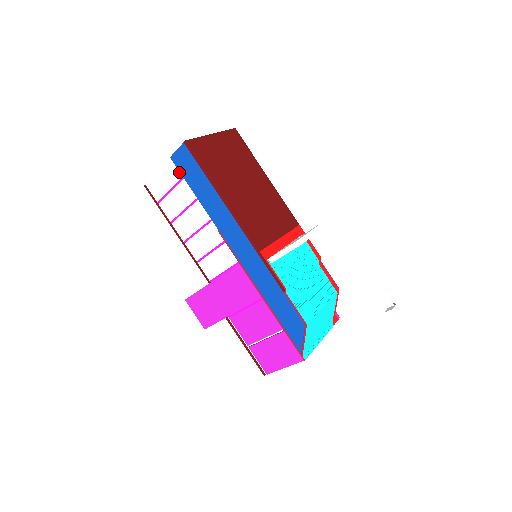
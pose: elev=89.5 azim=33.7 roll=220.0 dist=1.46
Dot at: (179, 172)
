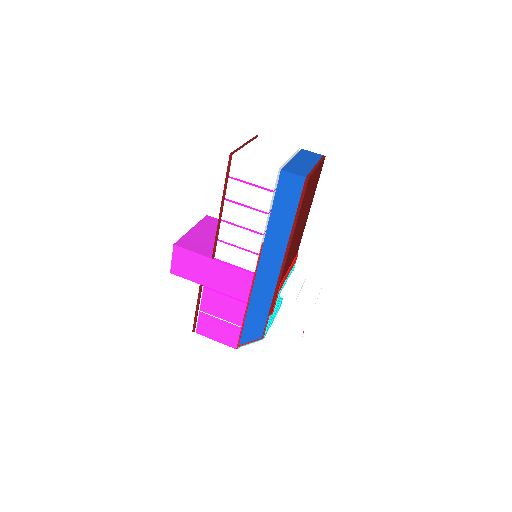
Dot at: (276, 184)
